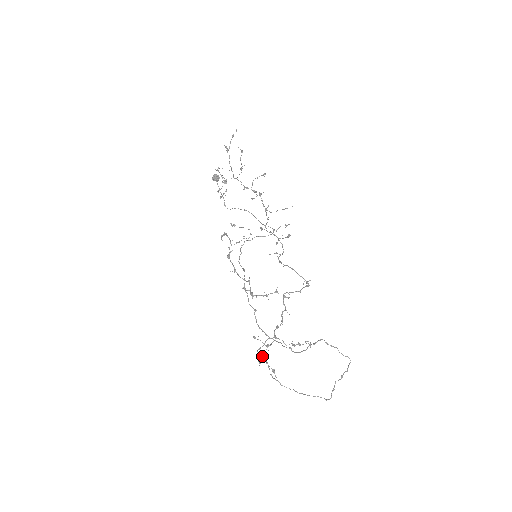
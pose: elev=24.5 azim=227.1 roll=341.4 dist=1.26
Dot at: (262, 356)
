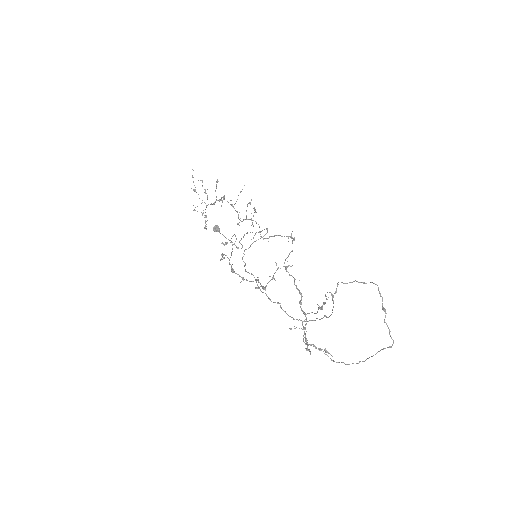
Dot at: (305, 341)
